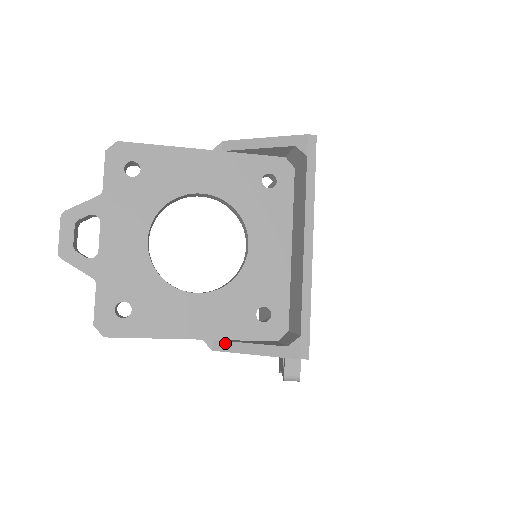
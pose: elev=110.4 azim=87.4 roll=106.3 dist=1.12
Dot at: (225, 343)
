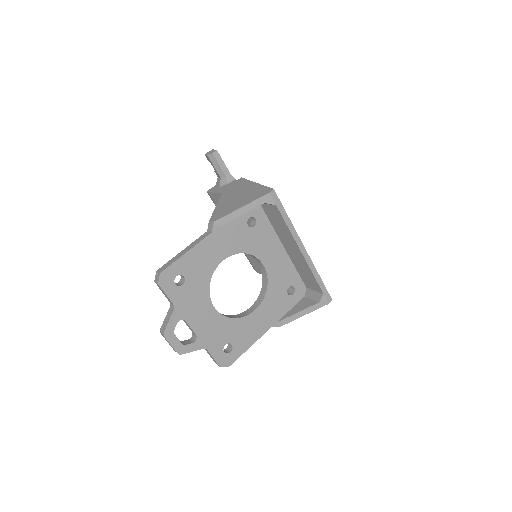
Dot at: (284, 320)
